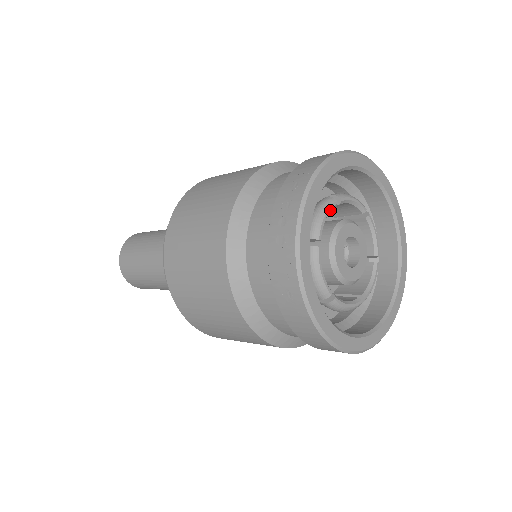
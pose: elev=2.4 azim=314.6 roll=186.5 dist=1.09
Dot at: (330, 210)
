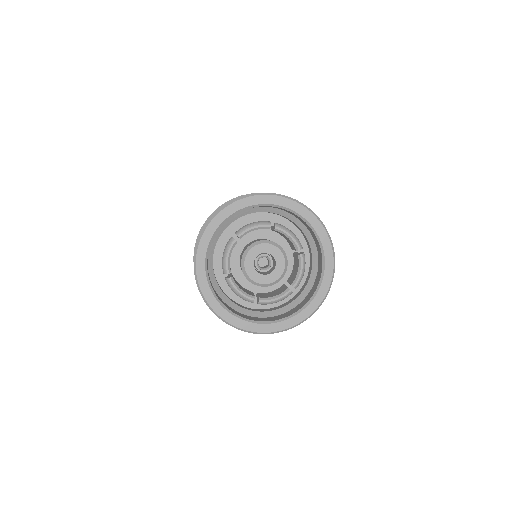
Dot at: (230, 249)
